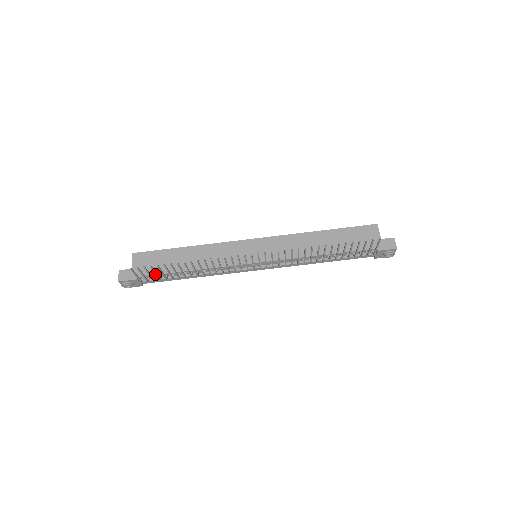
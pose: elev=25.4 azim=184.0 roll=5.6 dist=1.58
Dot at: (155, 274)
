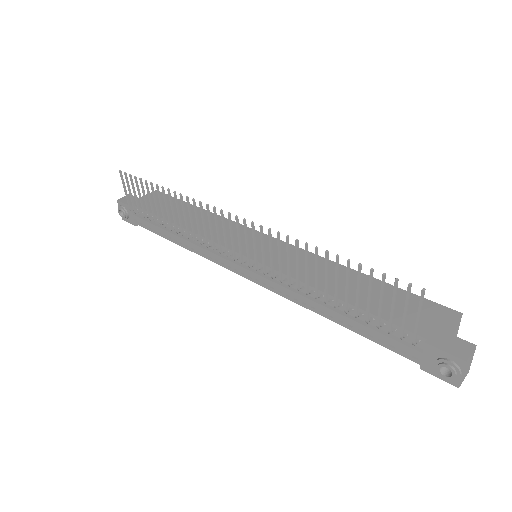
Dot at: (140, 199)
